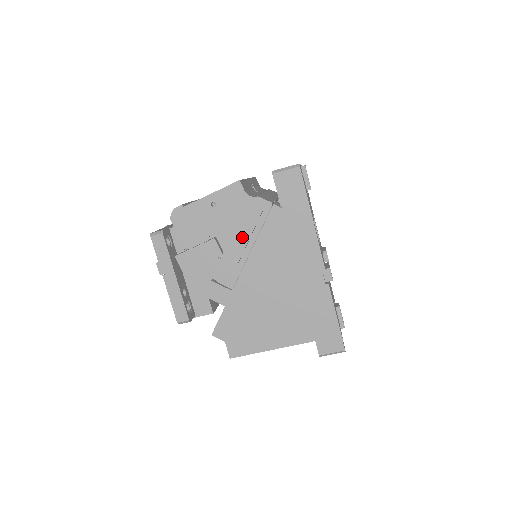
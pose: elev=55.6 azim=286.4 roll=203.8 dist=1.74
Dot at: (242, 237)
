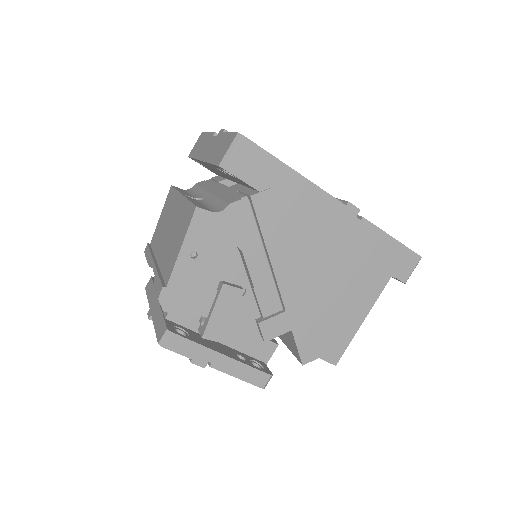
Dot at: (250, 256)
